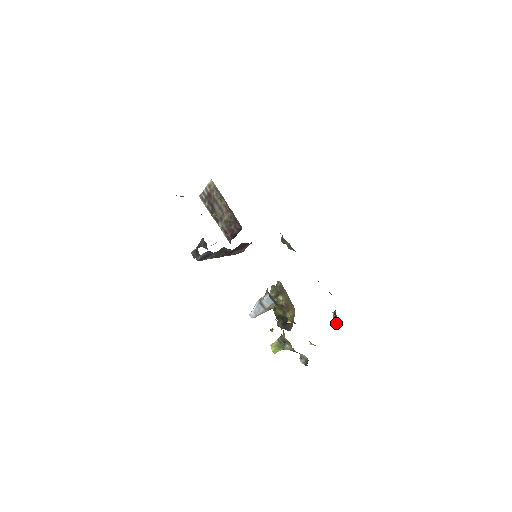
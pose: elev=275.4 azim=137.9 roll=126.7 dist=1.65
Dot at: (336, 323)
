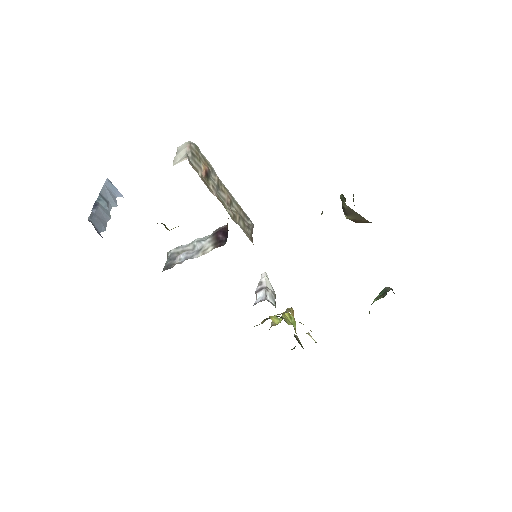
Dot at: occluded
